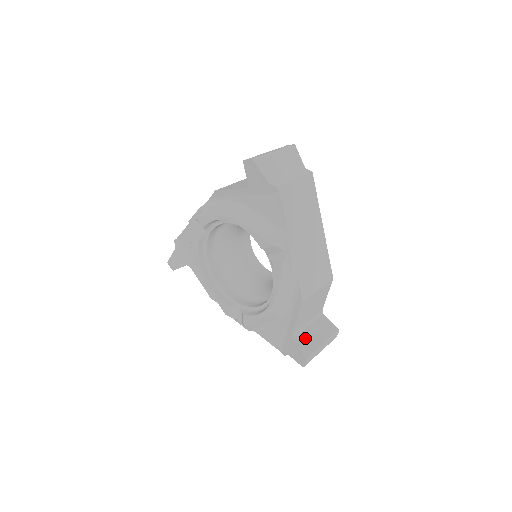
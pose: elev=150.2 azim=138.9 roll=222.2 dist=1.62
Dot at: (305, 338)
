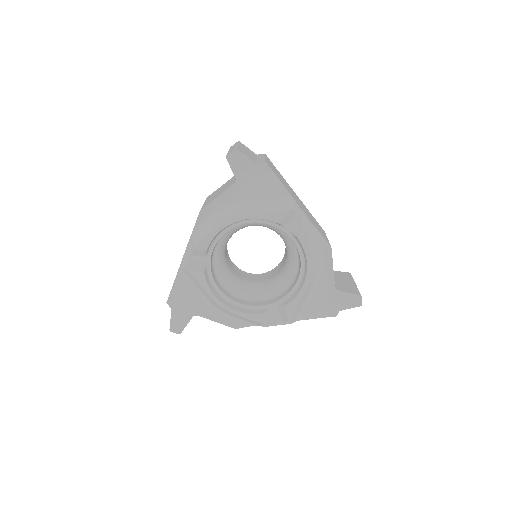
Dot at: (343, 286)
